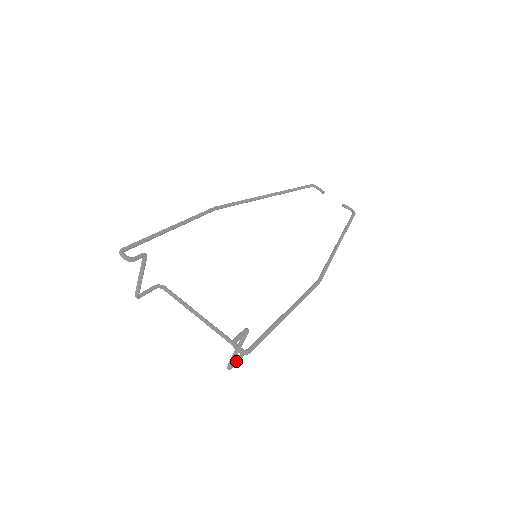
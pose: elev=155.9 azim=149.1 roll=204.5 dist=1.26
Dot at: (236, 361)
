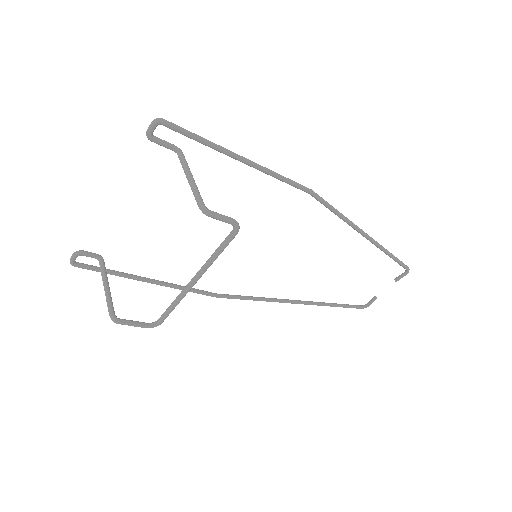
Dot at: (219, 215)
